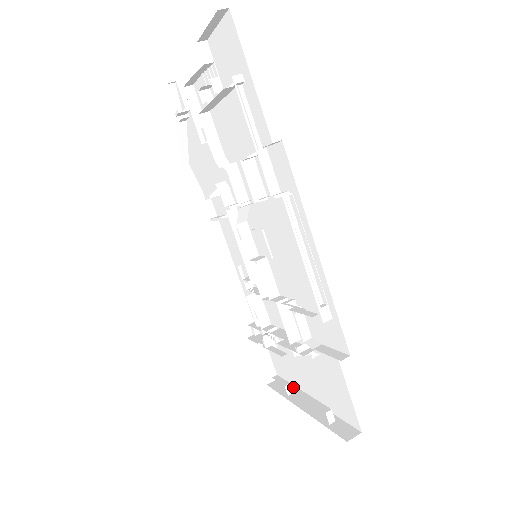
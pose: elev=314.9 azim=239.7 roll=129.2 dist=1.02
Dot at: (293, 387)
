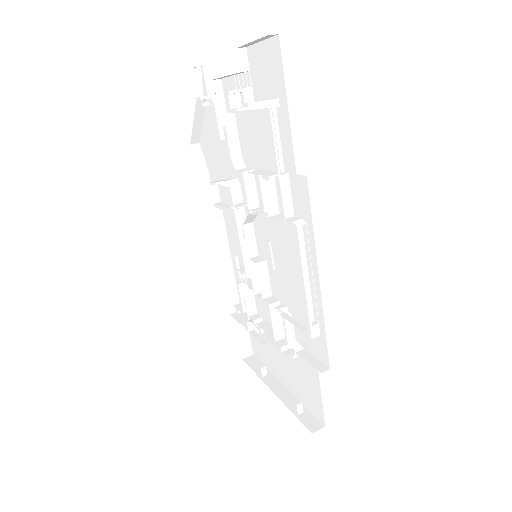
Dot at: (267, 367)
